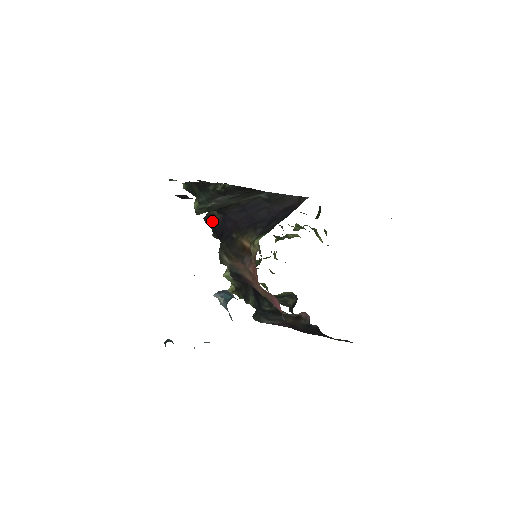
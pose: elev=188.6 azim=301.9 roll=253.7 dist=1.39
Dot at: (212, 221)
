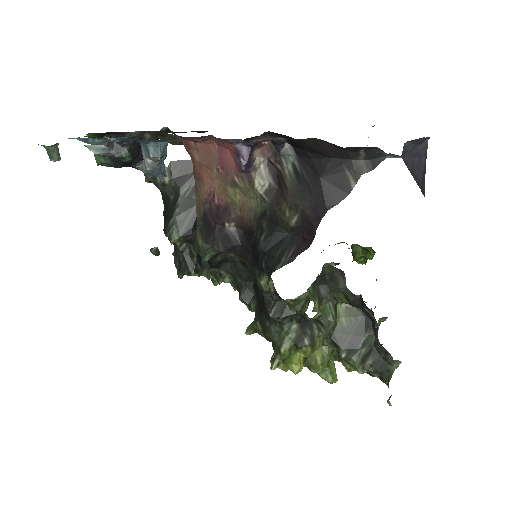
Dot at: occluded
